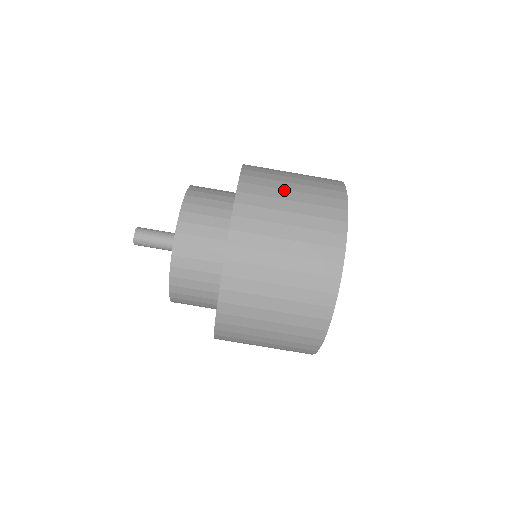
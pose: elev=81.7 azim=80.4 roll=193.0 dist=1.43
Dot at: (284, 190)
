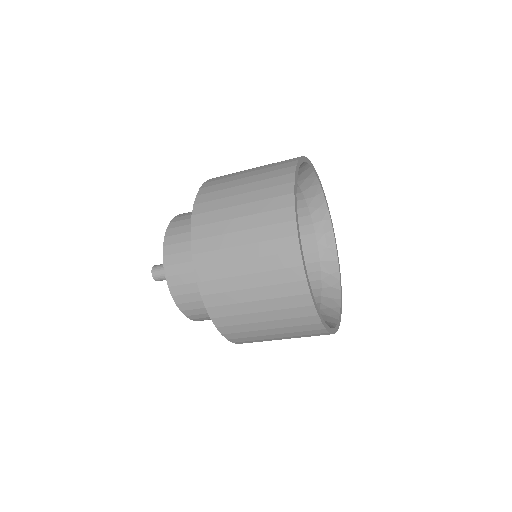
Dot at: (239, 277)
